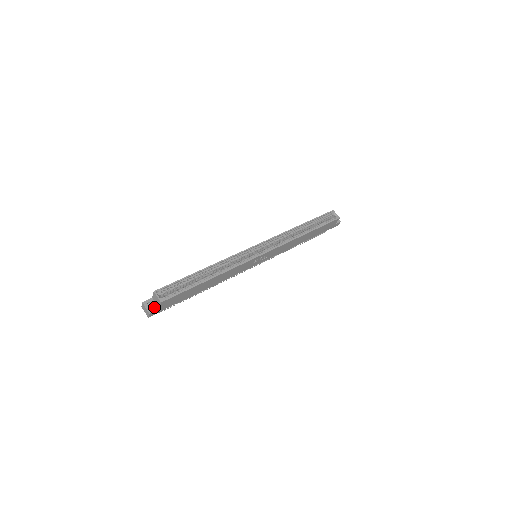
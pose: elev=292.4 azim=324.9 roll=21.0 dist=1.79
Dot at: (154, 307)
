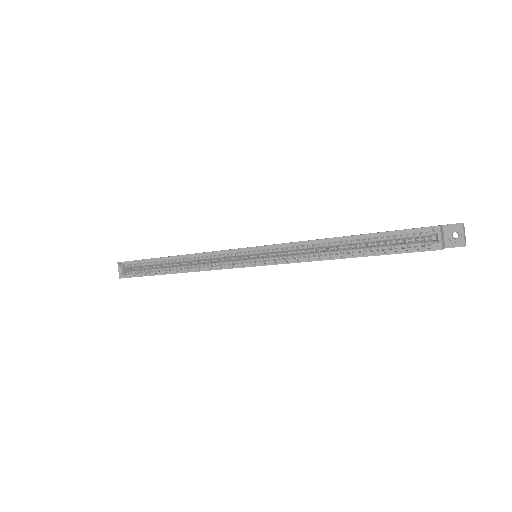
Dot at: occluded
